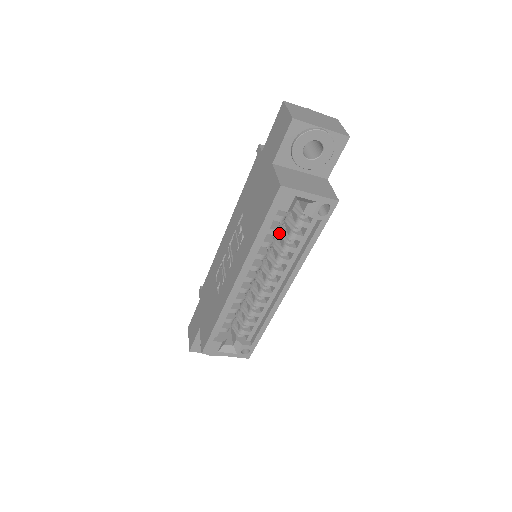
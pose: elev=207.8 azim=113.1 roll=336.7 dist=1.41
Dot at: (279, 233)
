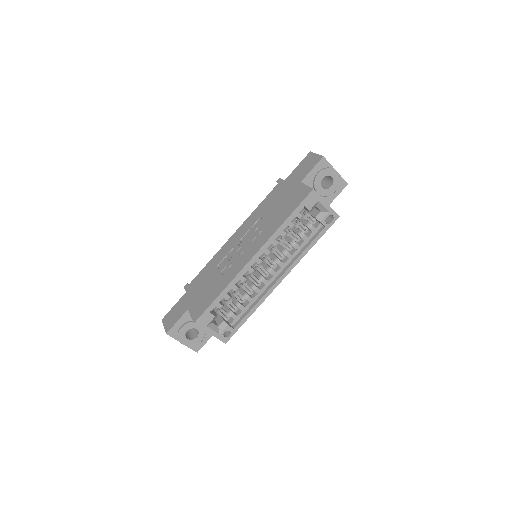
Dot at: (288, 234)
